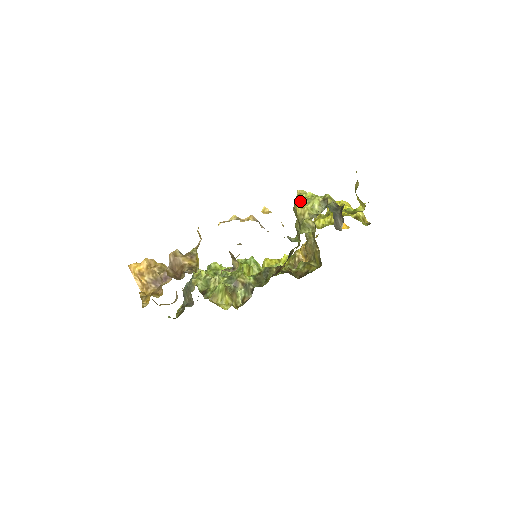
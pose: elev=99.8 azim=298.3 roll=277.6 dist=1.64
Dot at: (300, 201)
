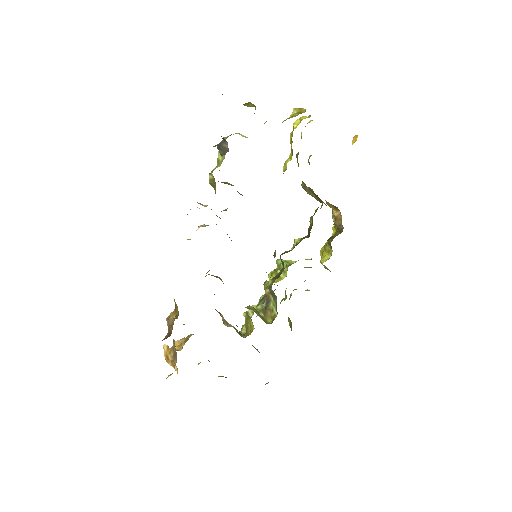
Dot at: occluded
